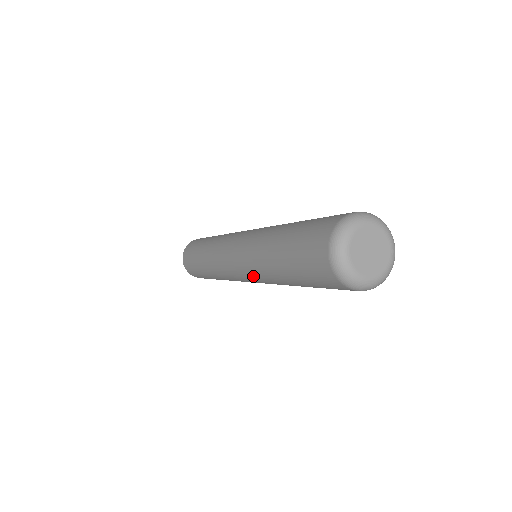
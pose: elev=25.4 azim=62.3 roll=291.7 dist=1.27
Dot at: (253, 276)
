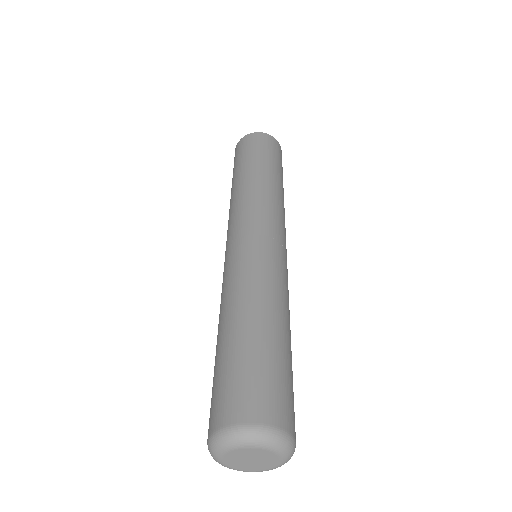
Dot at: occluded
